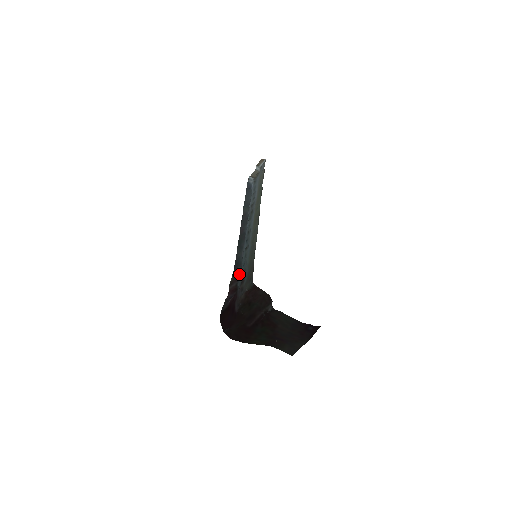
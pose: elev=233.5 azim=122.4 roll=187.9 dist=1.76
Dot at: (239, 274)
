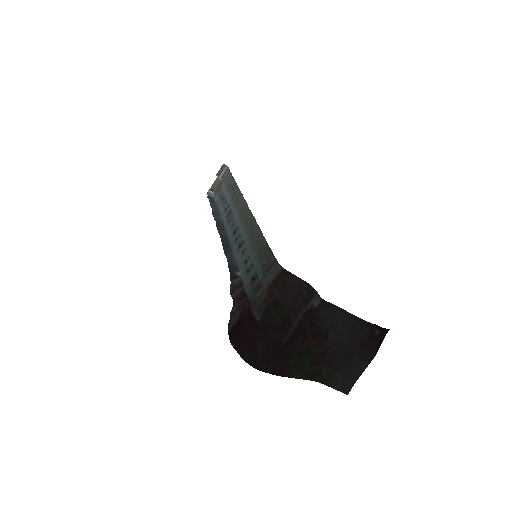
Dot at: (240, 278)
